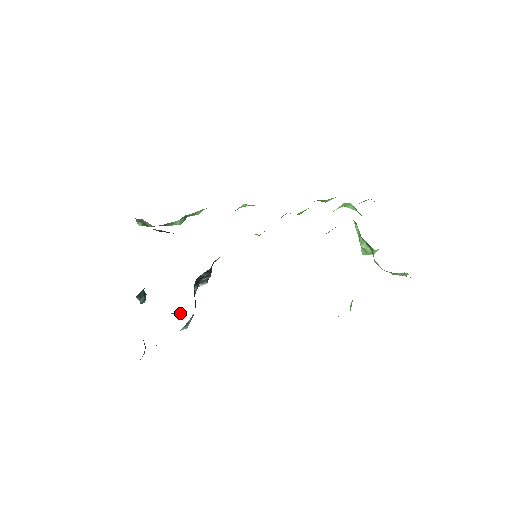
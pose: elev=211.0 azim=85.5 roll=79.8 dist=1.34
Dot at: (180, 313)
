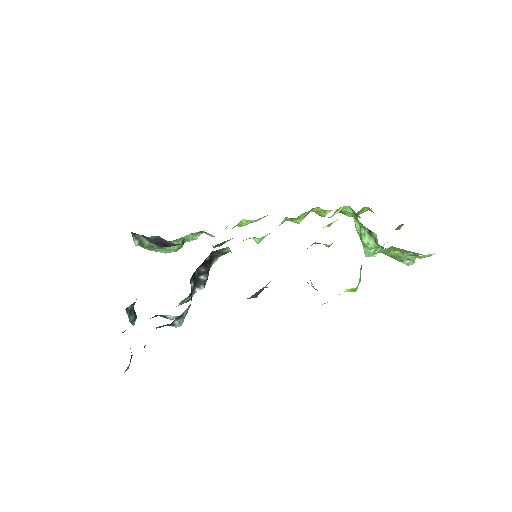
Dot at: (174, 317)
